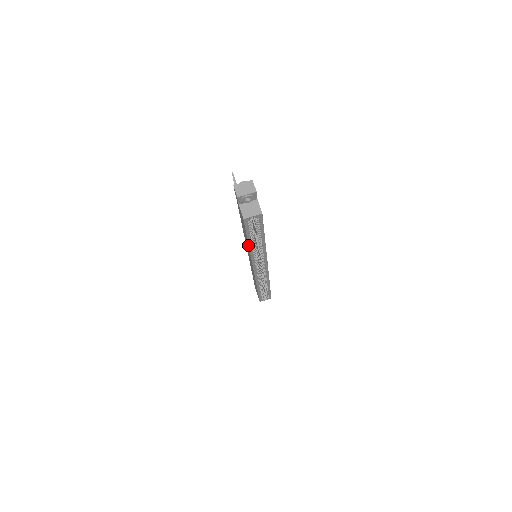
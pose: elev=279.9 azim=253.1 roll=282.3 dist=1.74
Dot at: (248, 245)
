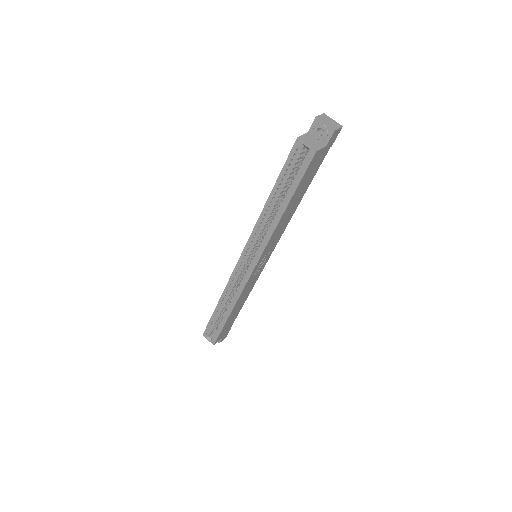
Dot at: (268, 200)
